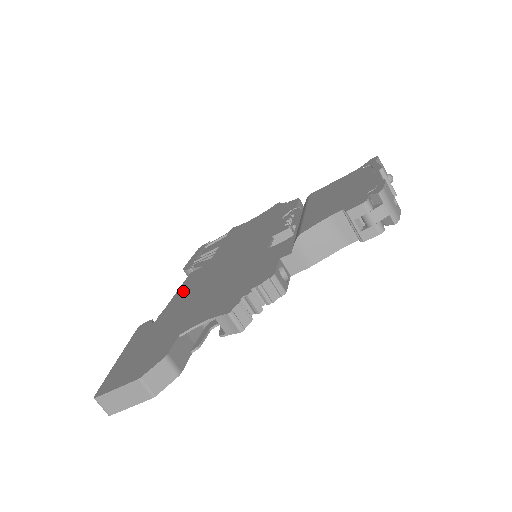
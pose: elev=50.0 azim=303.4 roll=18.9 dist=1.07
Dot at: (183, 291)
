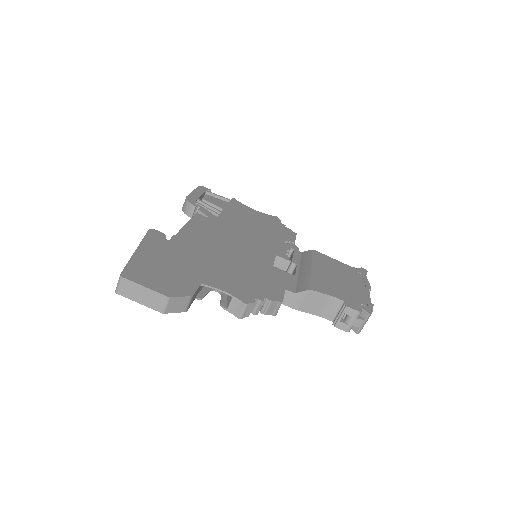
Dot at: (194, 231)
